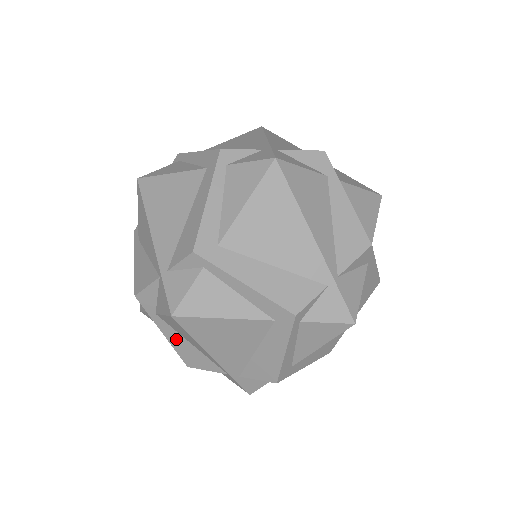
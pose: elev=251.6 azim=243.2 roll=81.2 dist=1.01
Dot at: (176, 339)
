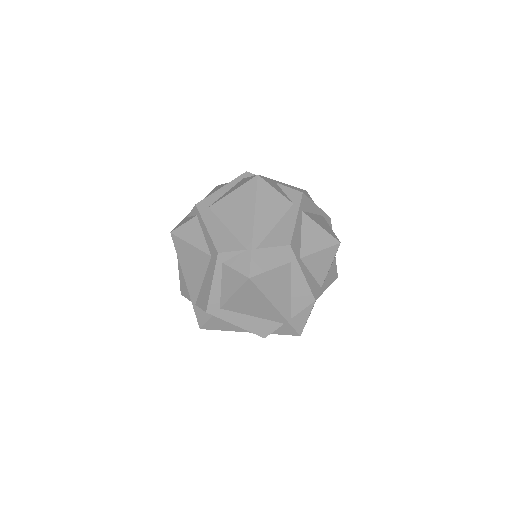
Dot at: occluded
